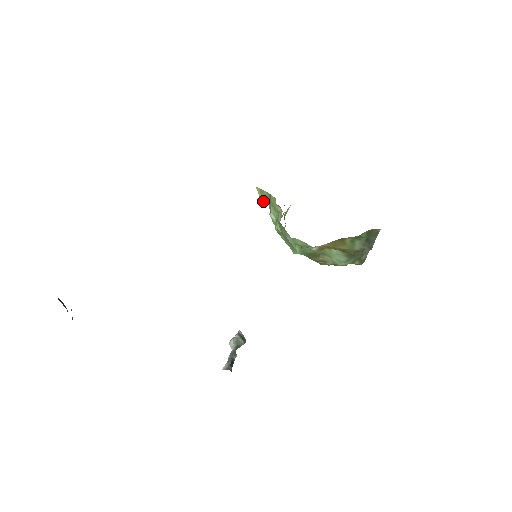
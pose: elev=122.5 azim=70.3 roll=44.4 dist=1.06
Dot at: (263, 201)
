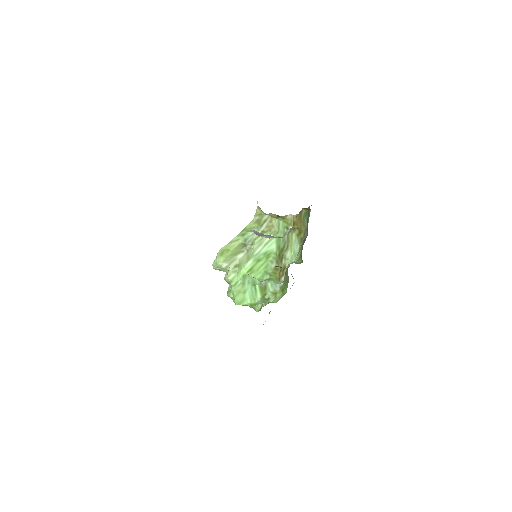
Dot at: (234, 247)
